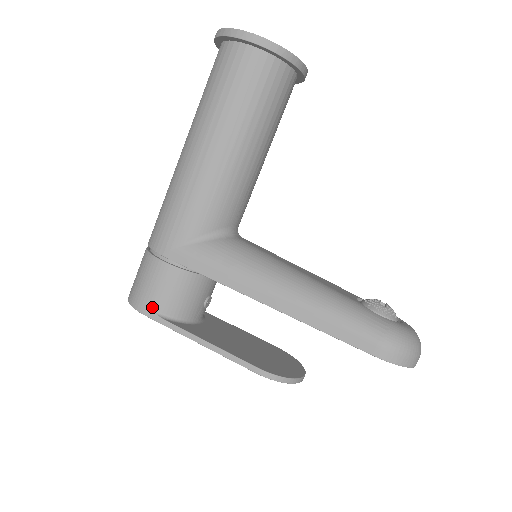
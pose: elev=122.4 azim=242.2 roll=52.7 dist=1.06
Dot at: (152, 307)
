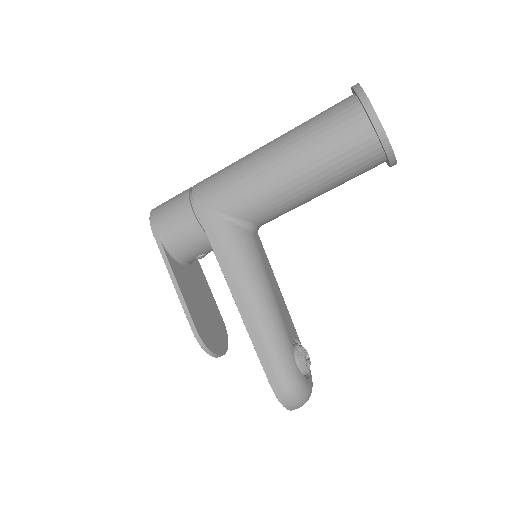
Dot at: (162, 233)
